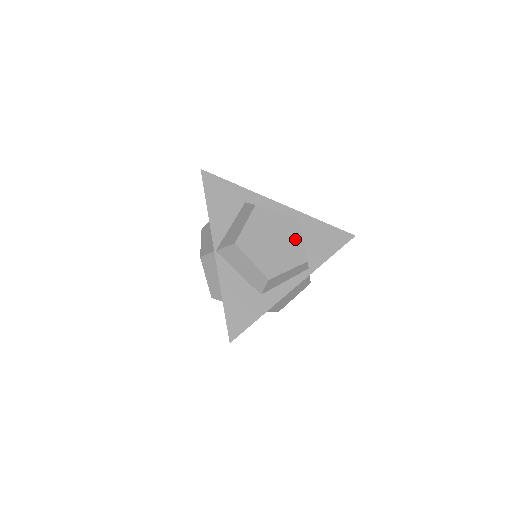
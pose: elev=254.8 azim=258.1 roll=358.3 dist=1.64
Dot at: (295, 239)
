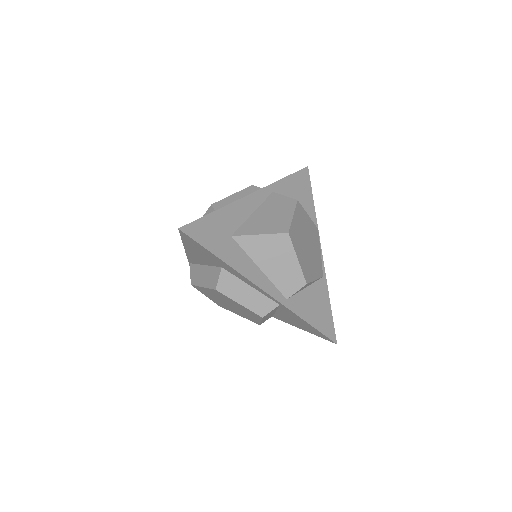
Dot at: occluded
